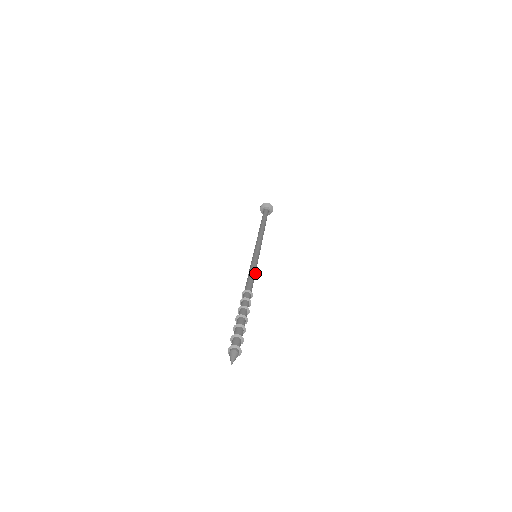
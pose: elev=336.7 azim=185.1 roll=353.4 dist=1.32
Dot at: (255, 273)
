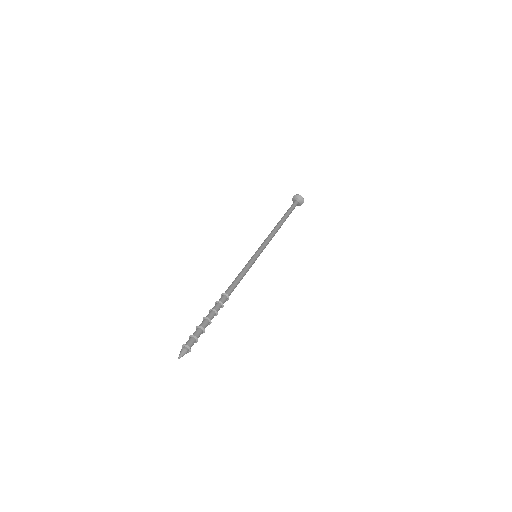
Dot at: (244, 275)
